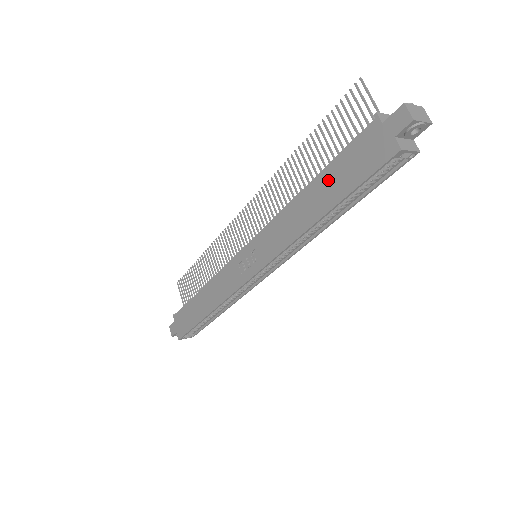
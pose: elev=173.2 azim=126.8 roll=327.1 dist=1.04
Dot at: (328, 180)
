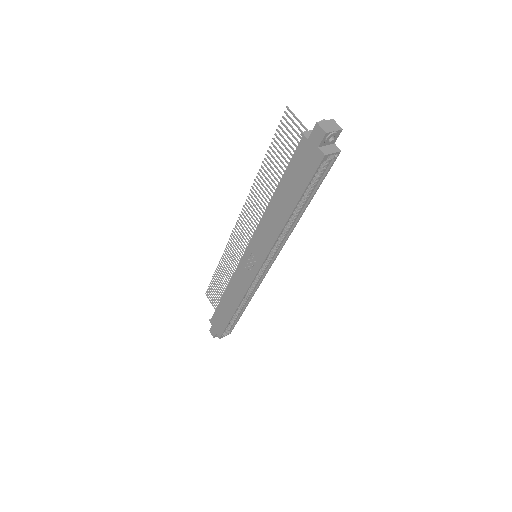
Dot at: (286, 187)
